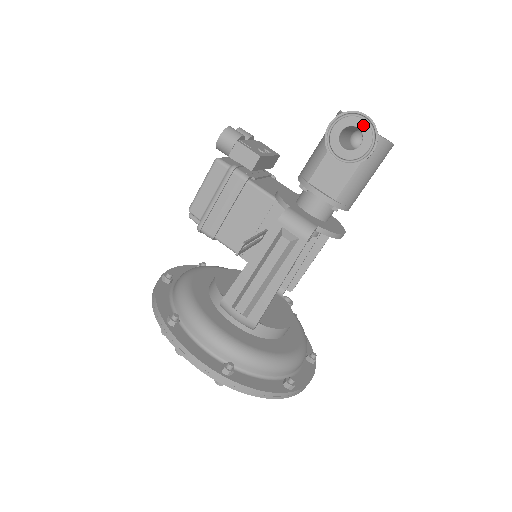
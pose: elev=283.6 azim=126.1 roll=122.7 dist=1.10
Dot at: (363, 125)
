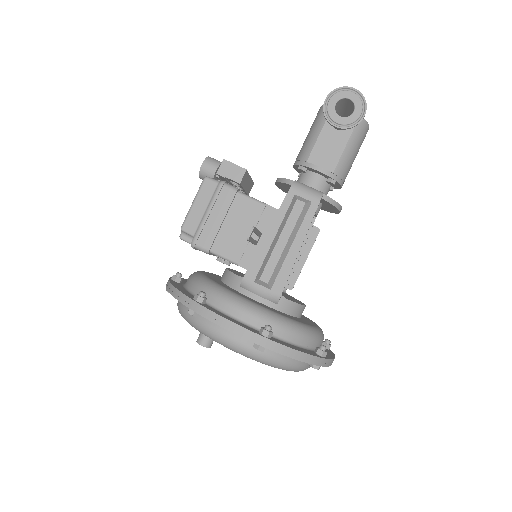
Dot at: (353, 96)
